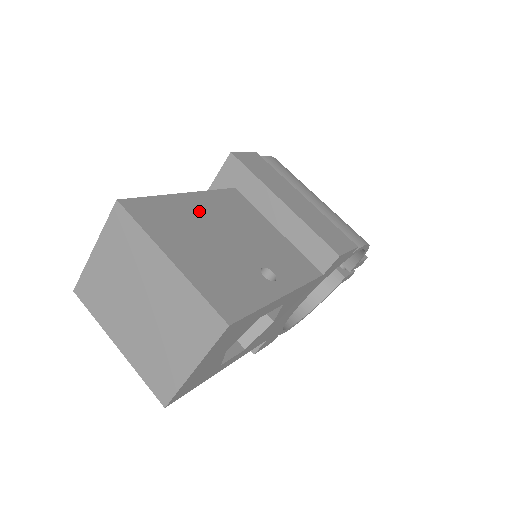
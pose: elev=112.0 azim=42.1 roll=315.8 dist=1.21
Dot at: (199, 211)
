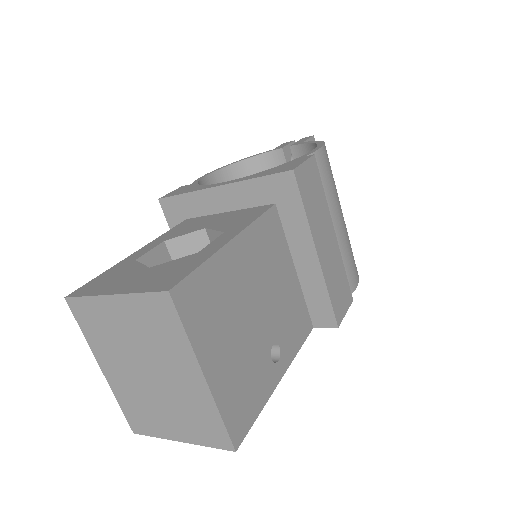
Dot at: (239, 271)
